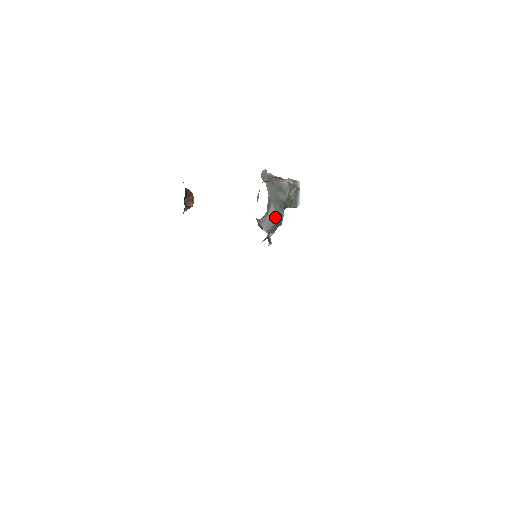
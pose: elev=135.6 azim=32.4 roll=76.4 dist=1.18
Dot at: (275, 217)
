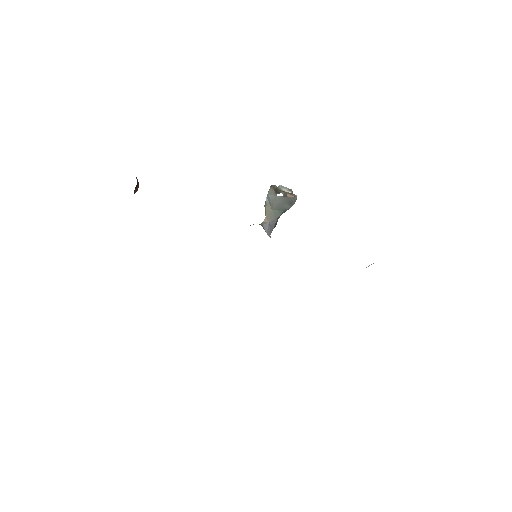
Dot at: (275, 222)
